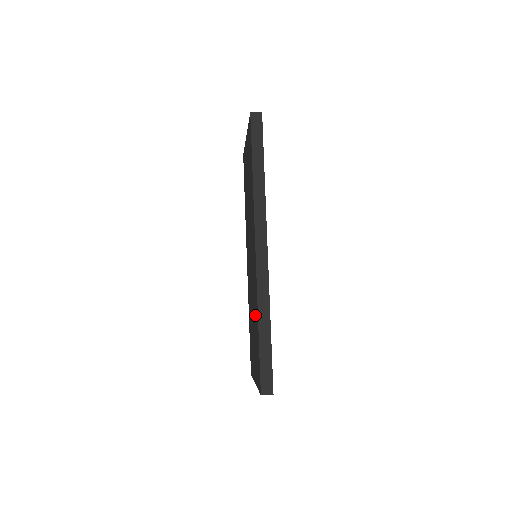
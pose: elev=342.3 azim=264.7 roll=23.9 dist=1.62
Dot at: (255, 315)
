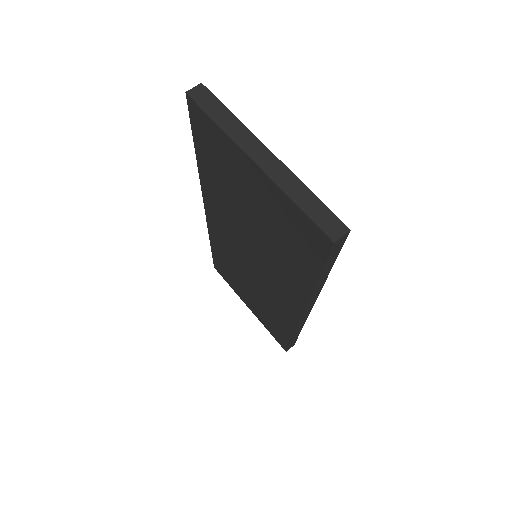
Dot at: (273, 314)
